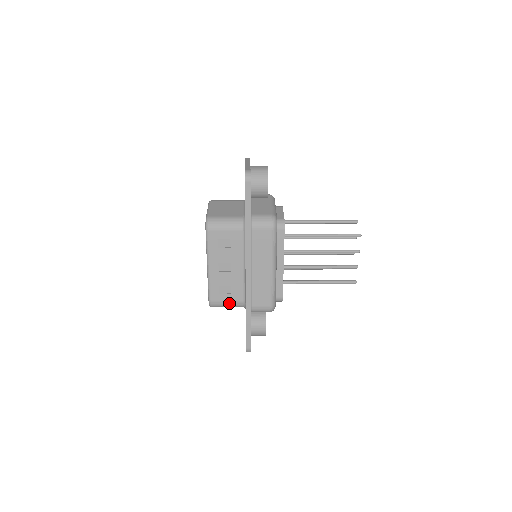
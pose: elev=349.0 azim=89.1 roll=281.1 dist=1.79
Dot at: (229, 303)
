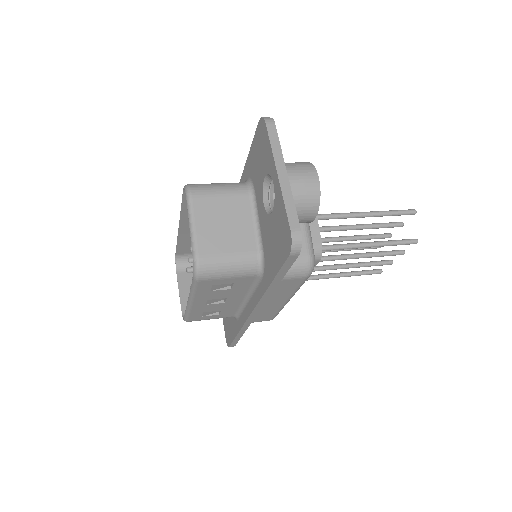
Dot at: occluded
